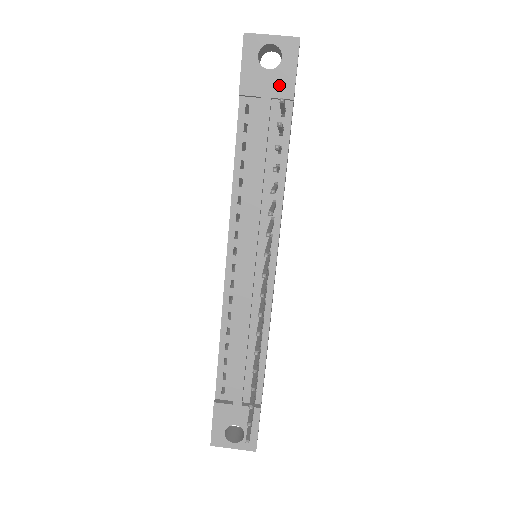
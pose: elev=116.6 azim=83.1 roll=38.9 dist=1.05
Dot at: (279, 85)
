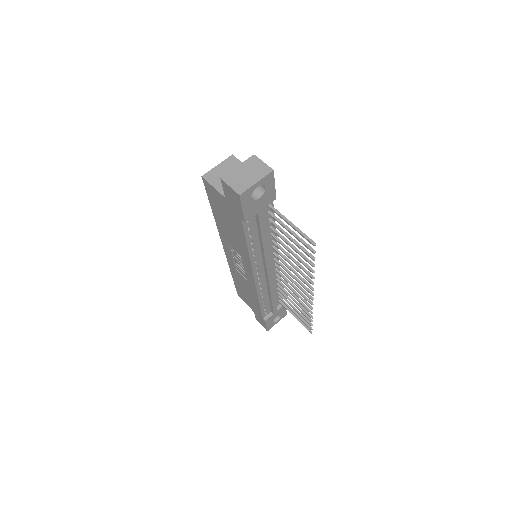
Dot at: (267, 200)
